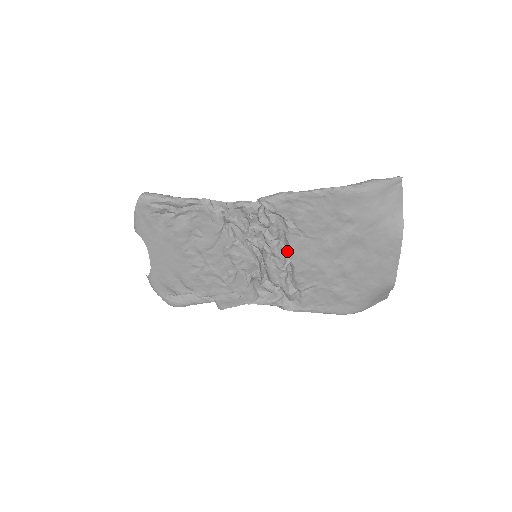
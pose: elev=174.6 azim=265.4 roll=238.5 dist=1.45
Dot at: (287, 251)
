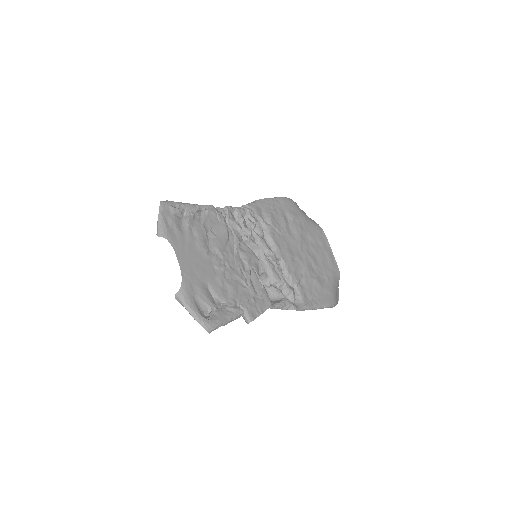
Dot at: (272, 250)
